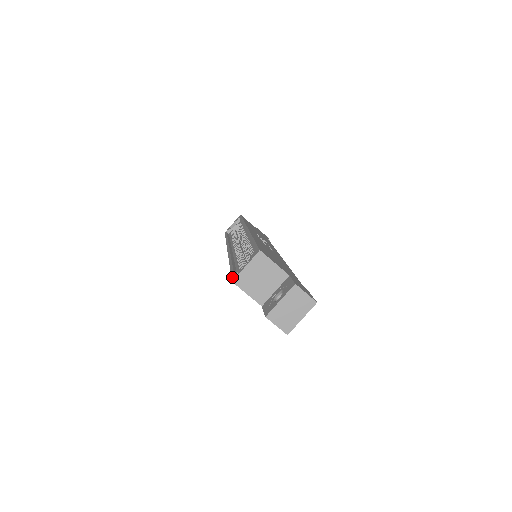
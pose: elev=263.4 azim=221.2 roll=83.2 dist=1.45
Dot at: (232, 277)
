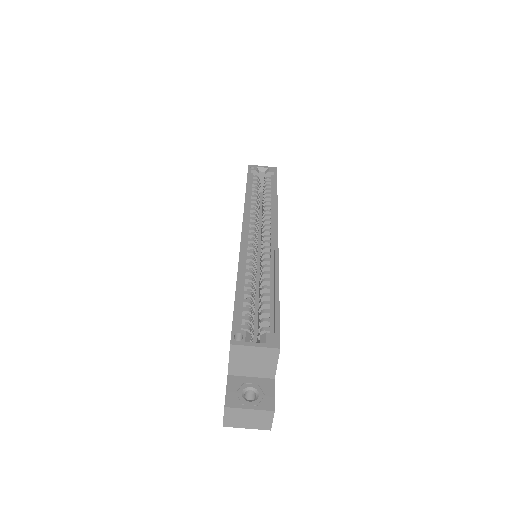
Dot at: (233, 333)
